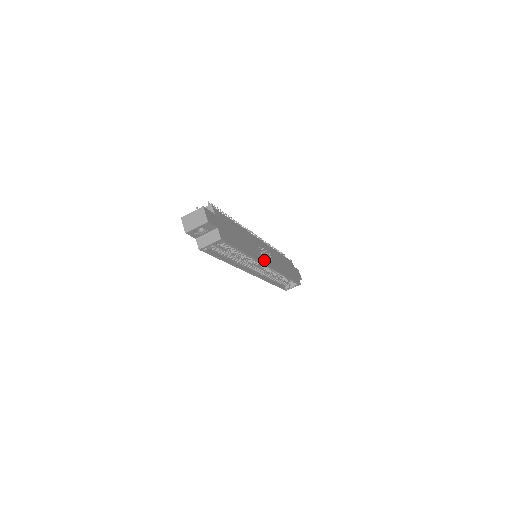
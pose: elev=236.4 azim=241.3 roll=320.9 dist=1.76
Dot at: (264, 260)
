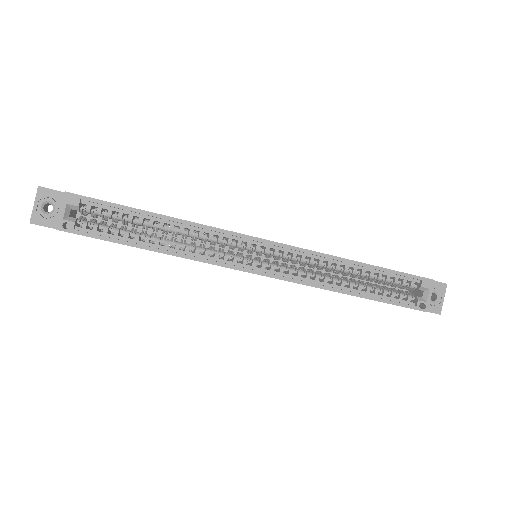
Dot at: (243, 235)
